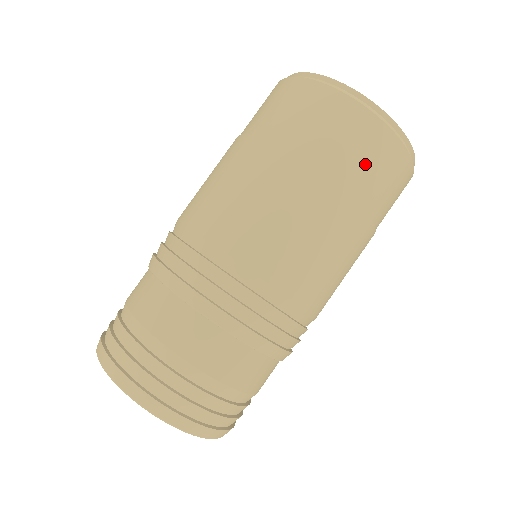
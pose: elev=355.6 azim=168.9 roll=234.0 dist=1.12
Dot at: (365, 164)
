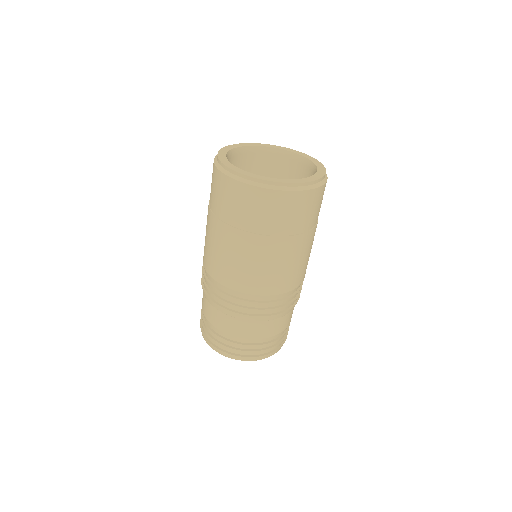
Dot at: occluded
